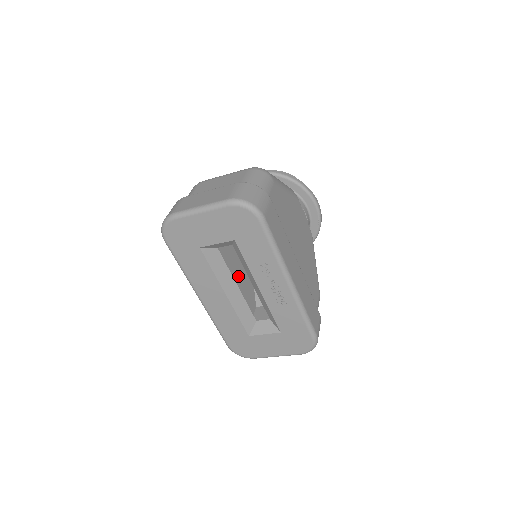
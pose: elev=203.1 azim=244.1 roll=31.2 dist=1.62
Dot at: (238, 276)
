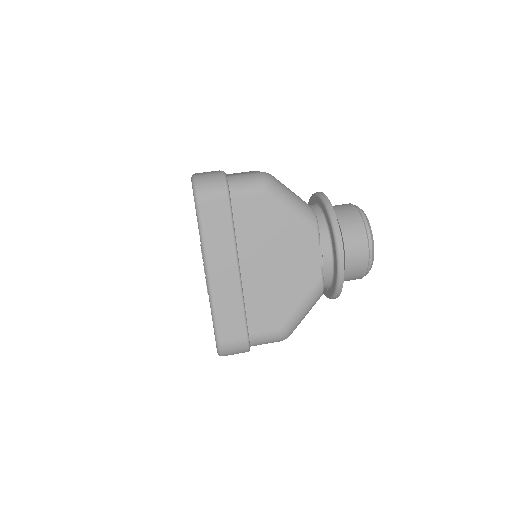
Dot at: occluded
